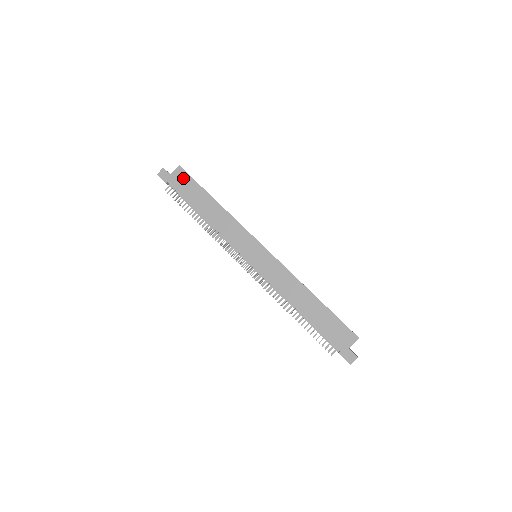
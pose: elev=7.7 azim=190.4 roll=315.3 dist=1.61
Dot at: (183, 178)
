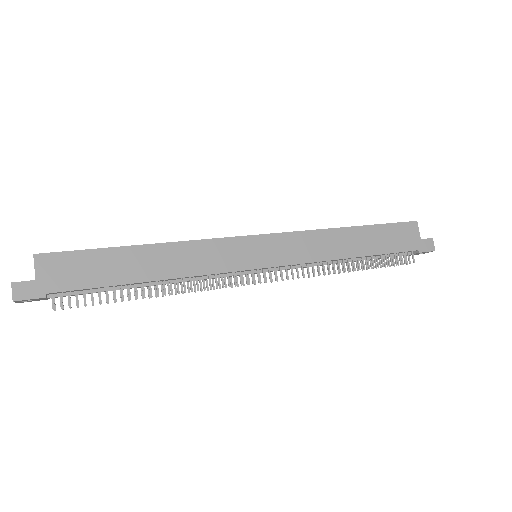
Dot at: (63, 264)
